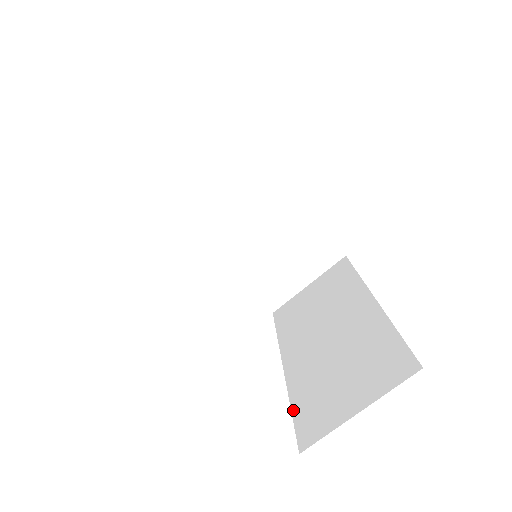
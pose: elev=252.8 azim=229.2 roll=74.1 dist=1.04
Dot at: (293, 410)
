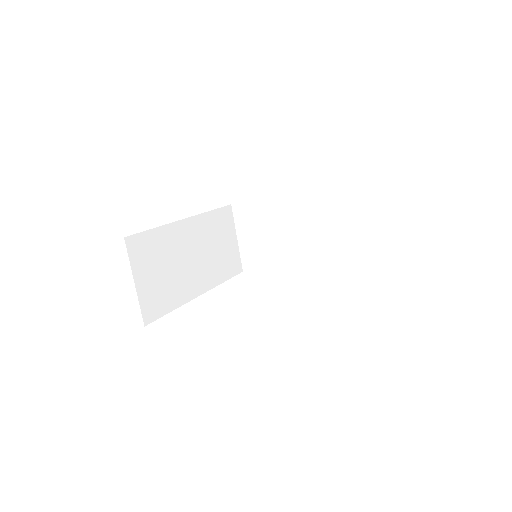
Dot at: occluded
